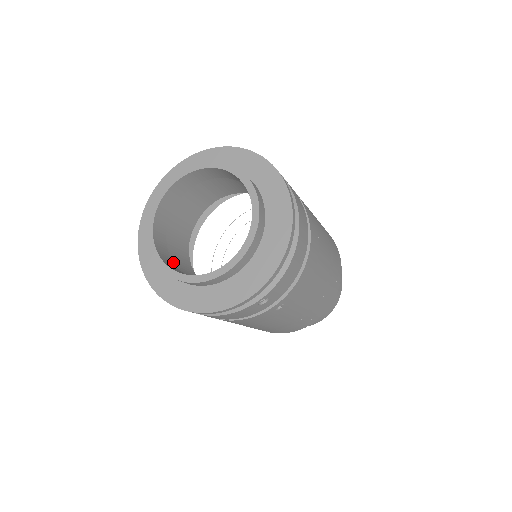
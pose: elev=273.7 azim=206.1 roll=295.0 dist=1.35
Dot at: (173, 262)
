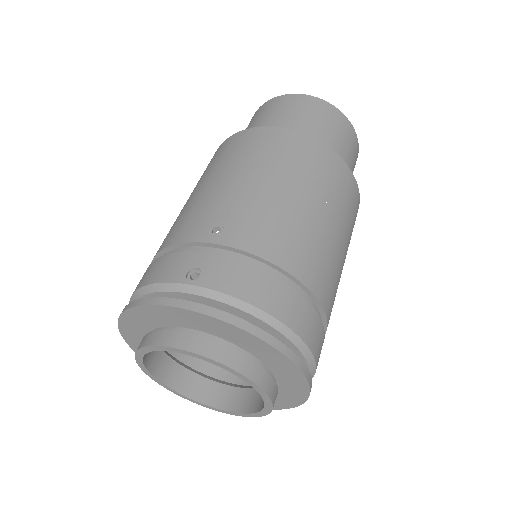
Dot at: (203, 367)
